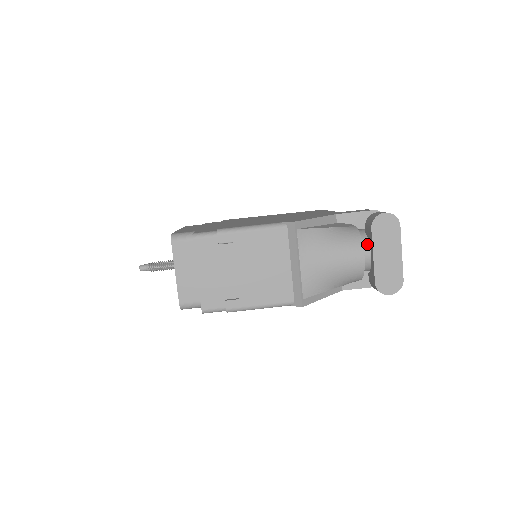
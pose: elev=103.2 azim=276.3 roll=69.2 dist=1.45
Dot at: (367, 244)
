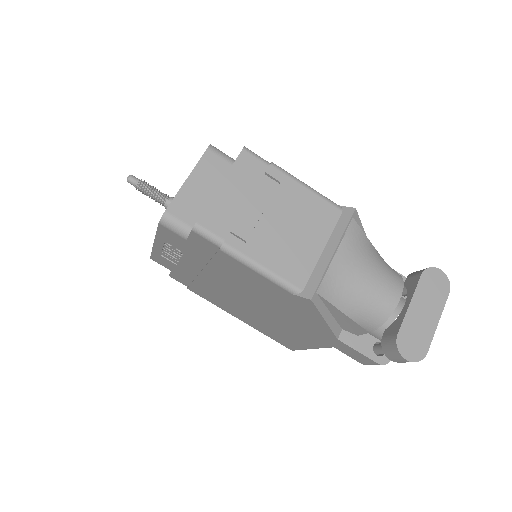
Dot at: occluded
